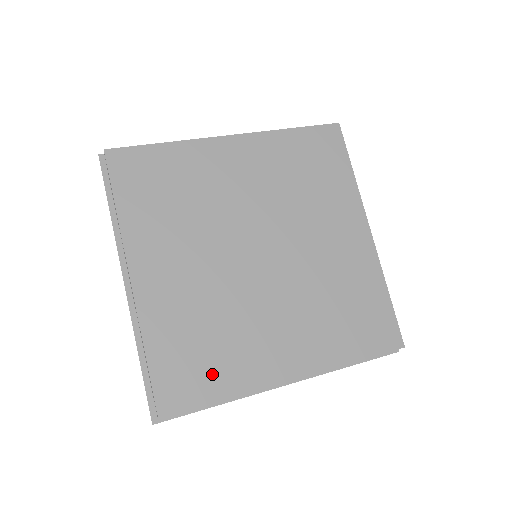
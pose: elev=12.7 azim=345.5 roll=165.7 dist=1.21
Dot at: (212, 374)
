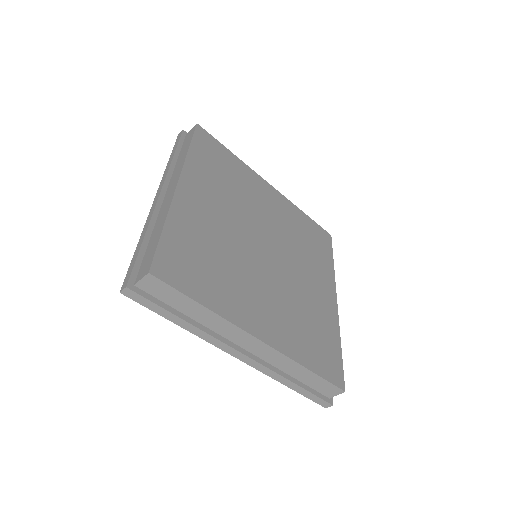
Dot at: (204, 282)
